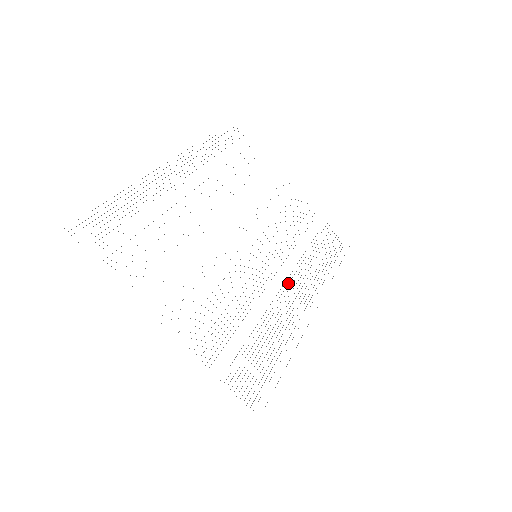
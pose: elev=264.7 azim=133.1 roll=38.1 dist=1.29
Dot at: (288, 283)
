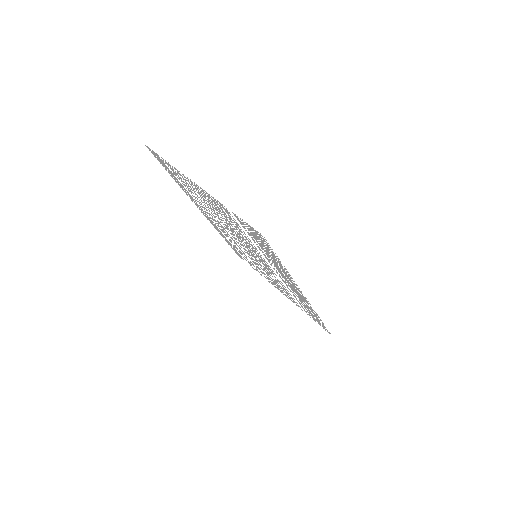
Dot at: (281, 278)
